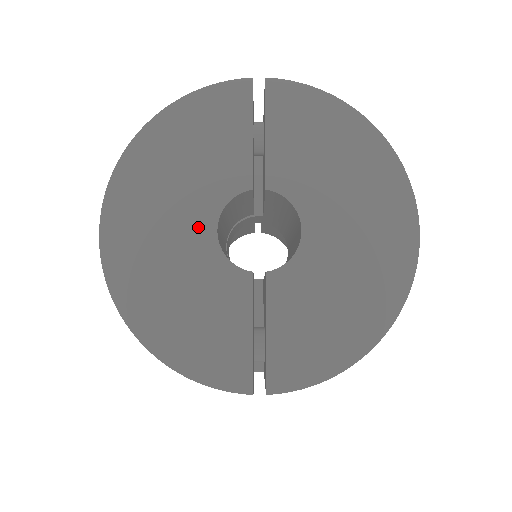
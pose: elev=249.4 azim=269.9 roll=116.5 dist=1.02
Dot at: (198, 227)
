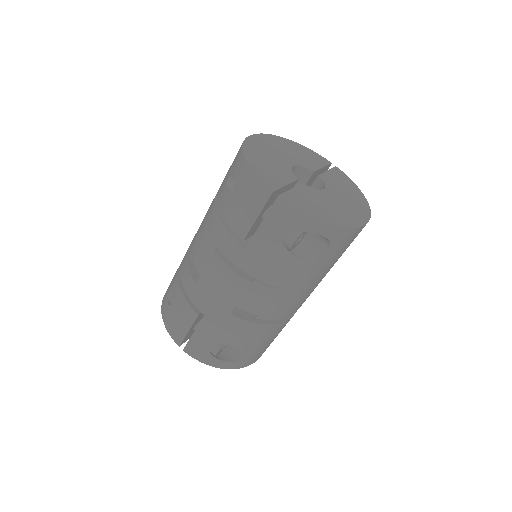
Dot at: (288, 160)
